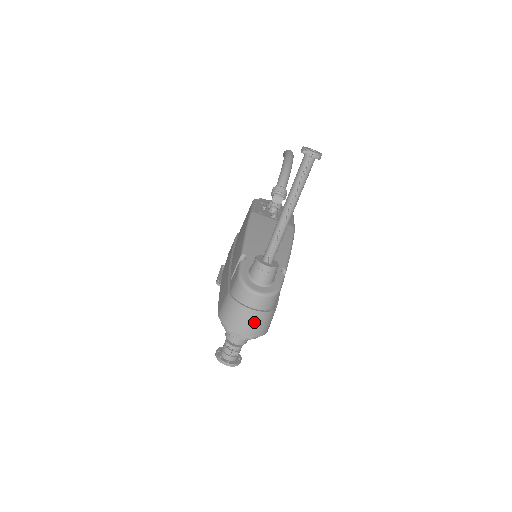
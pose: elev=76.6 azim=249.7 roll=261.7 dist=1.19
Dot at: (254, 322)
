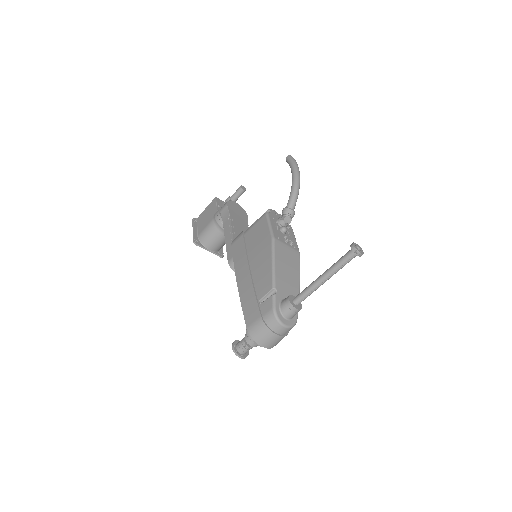
Dot at: (276, 342)
